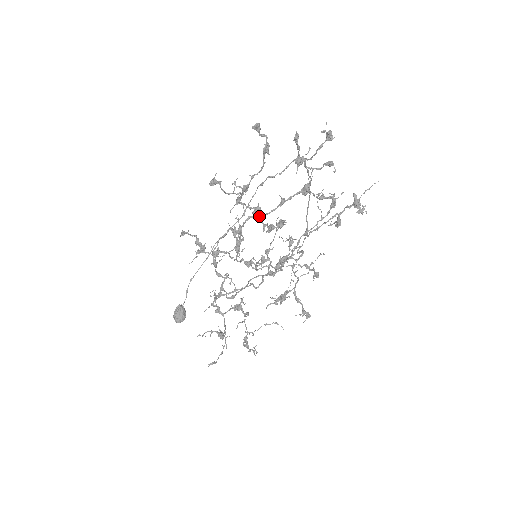
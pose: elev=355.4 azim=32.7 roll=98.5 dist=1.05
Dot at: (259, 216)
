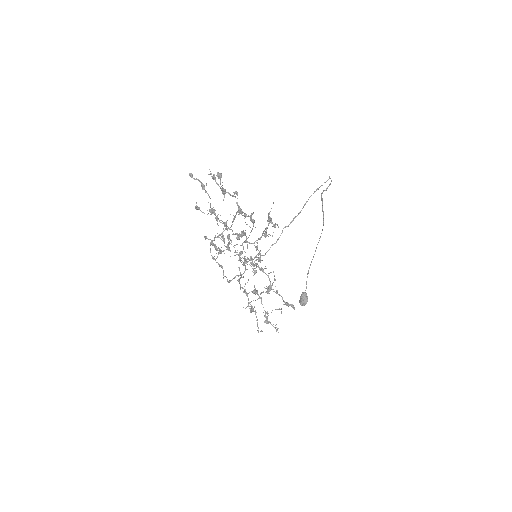
Dot at: (229, 228)
